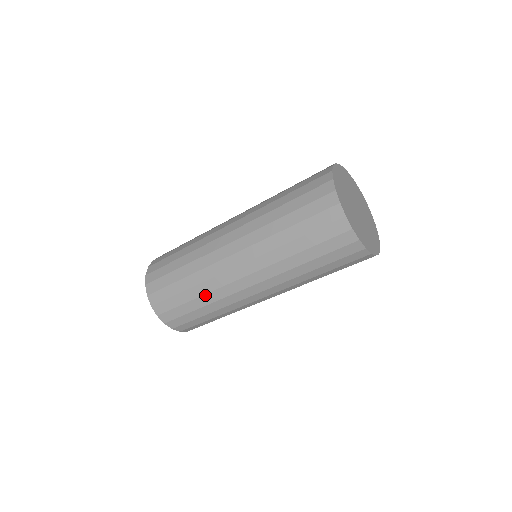
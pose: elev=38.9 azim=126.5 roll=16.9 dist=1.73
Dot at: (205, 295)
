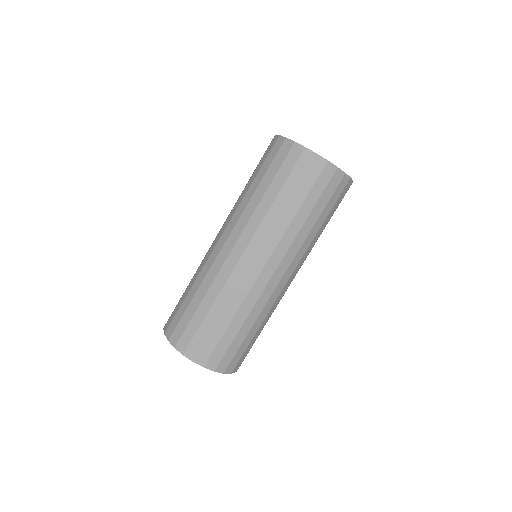
Dot at: (195, 275)
